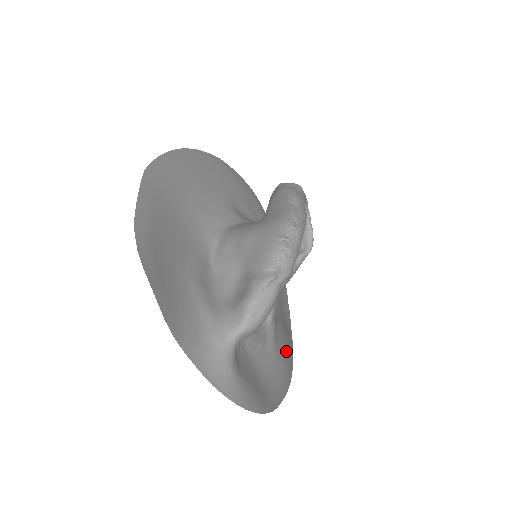
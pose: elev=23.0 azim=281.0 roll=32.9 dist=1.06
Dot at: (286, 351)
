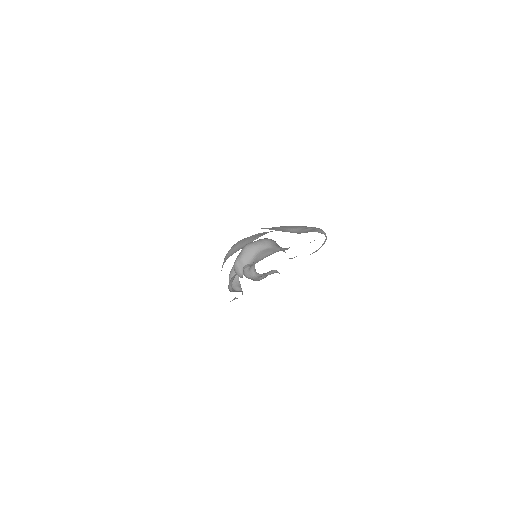
Dot at: occluded
